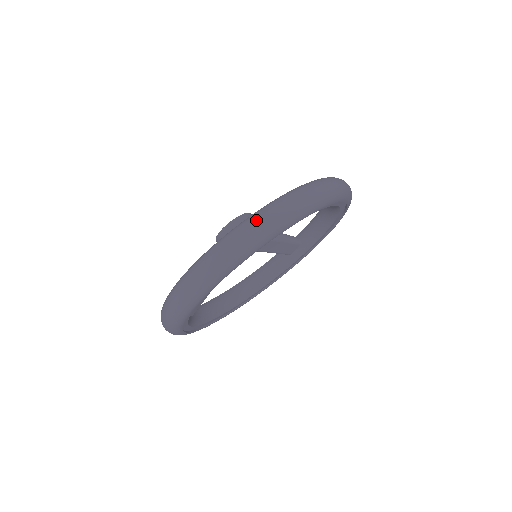
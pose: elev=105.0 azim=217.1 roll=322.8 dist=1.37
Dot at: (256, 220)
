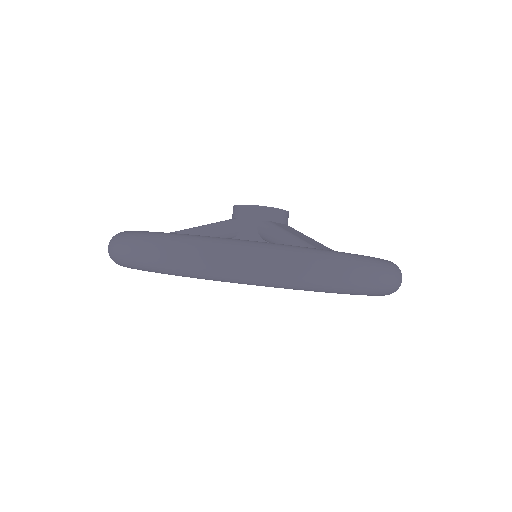
Dot at: (311, 262)
